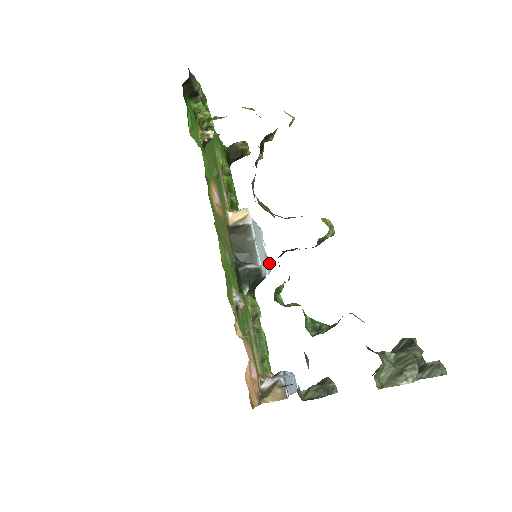
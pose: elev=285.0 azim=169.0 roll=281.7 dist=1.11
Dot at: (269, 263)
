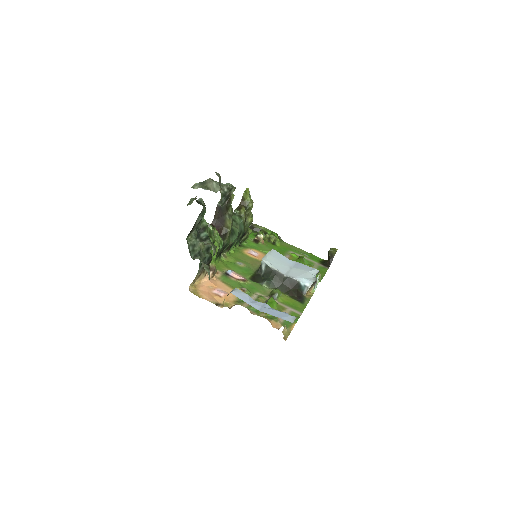
Dot at: (315, 280)
